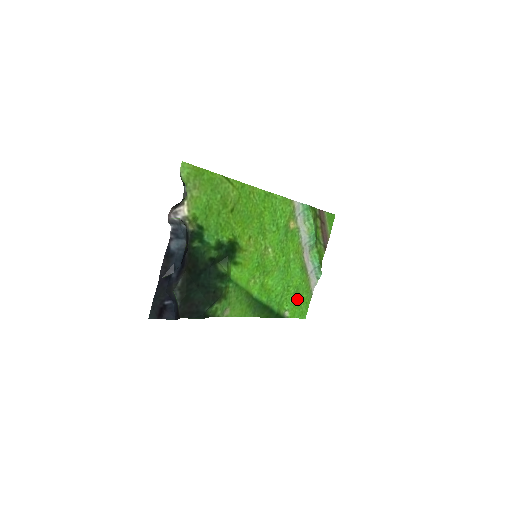
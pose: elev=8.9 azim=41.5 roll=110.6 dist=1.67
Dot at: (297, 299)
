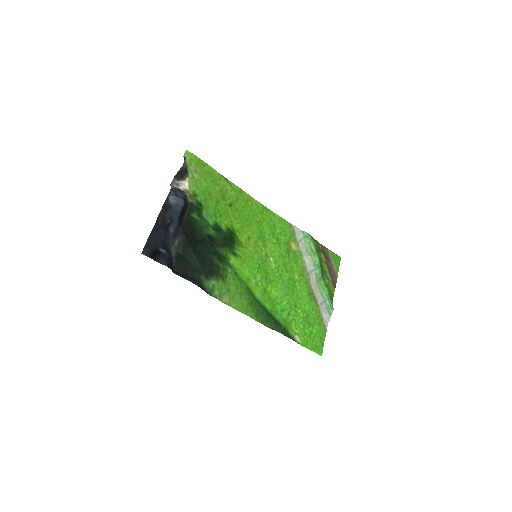
Dot at: (308, 327)
